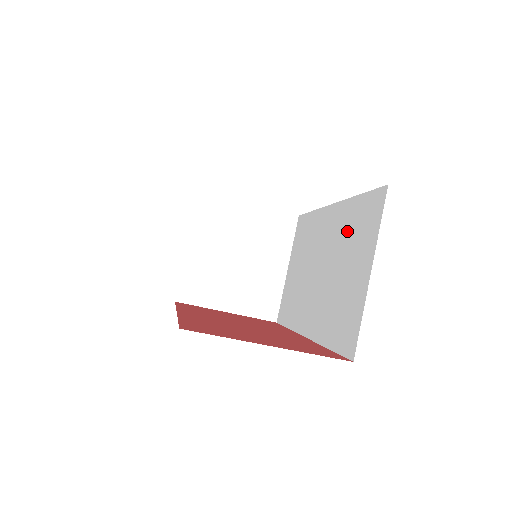
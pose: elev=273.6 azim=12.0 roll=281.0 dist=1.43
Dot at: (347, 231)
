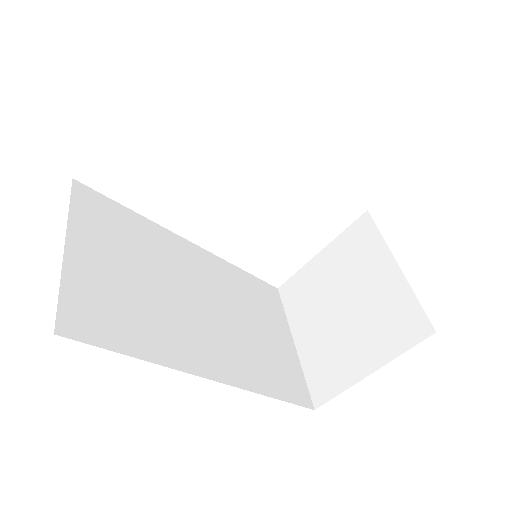
Dot at: occluded
